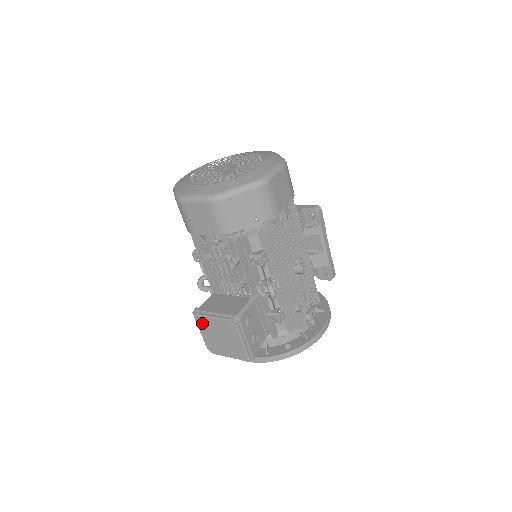
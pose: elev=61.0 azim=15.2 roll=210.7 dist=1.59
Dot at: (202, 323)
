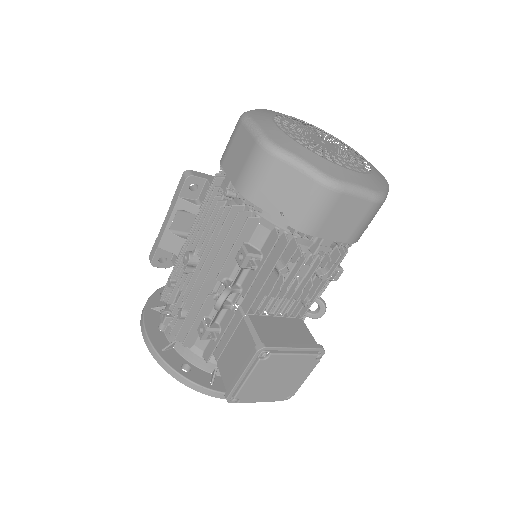
Dot at: (267, 364)
